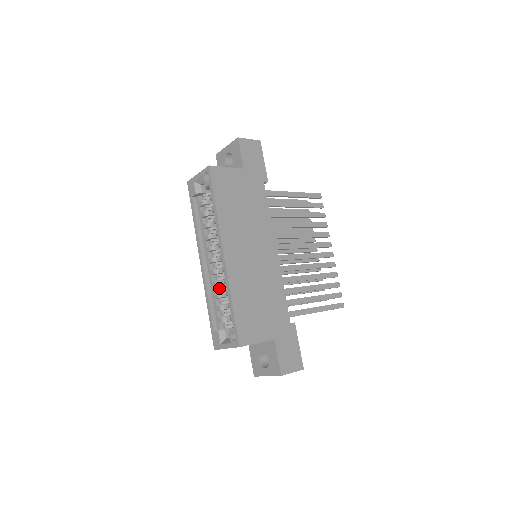
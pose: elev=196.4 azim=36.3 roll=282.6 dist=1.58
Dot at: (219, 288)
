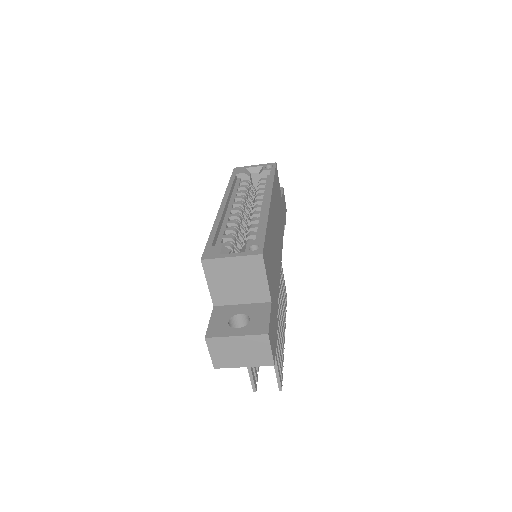
Dot at: (235, 227)
